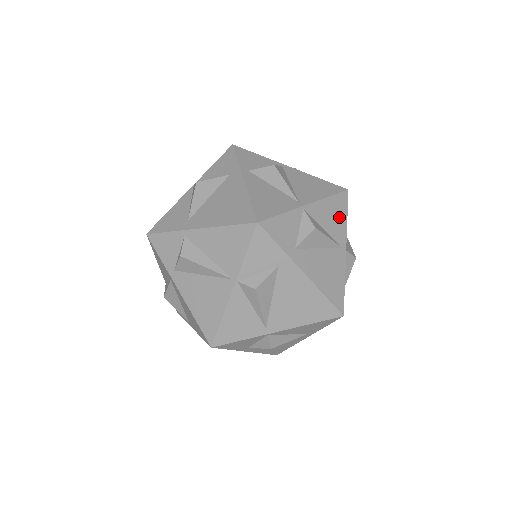
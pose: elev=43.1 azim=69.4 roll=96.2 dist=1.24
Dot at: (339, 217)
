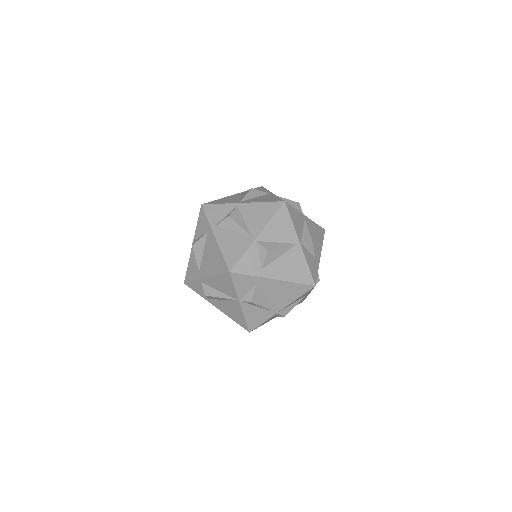
Dot at: (285, 226)
